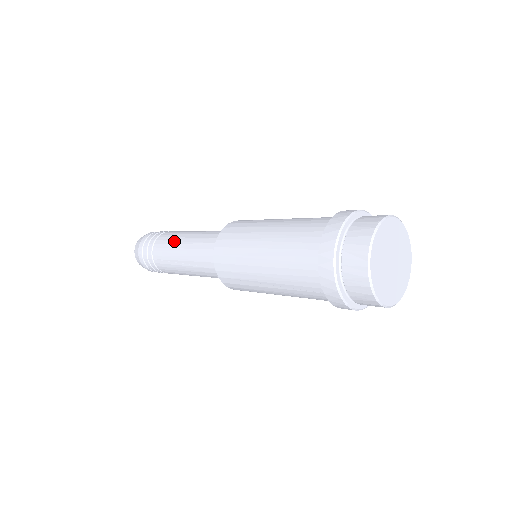
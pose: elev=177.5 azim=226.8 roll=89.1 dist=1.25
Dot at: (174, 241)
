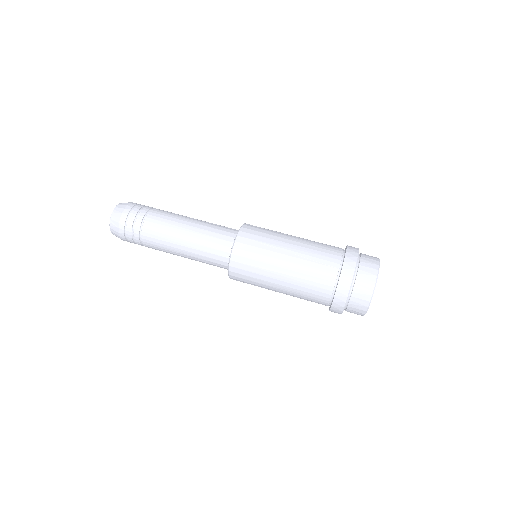
Dot at: (169, 250)
